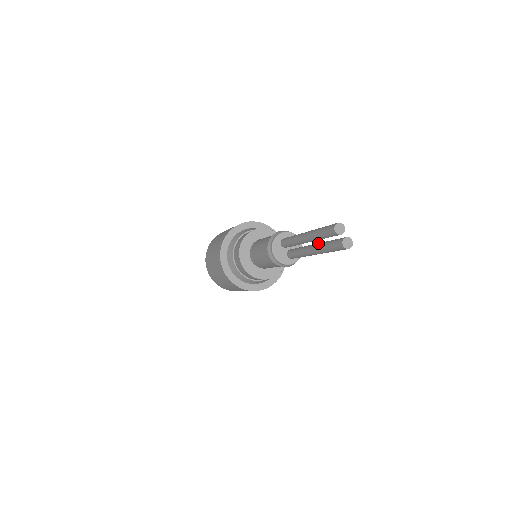
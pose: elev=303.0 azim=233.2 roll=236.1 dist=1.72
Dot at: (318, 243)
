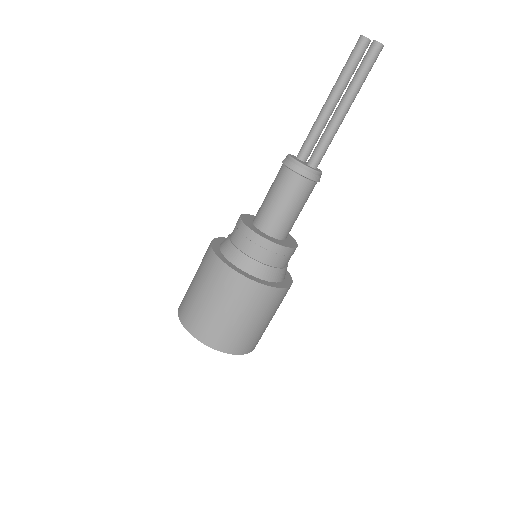
Dot at: (345, 94)
